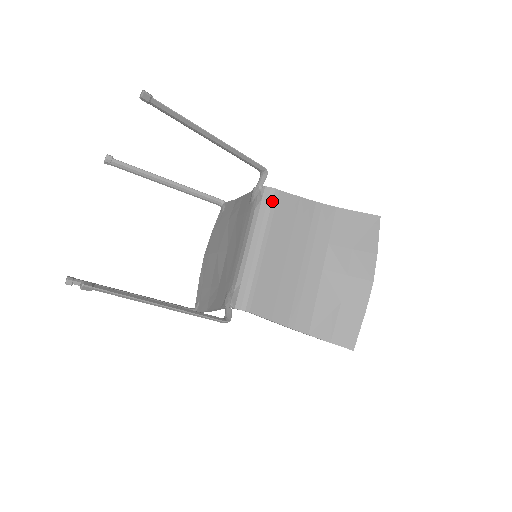
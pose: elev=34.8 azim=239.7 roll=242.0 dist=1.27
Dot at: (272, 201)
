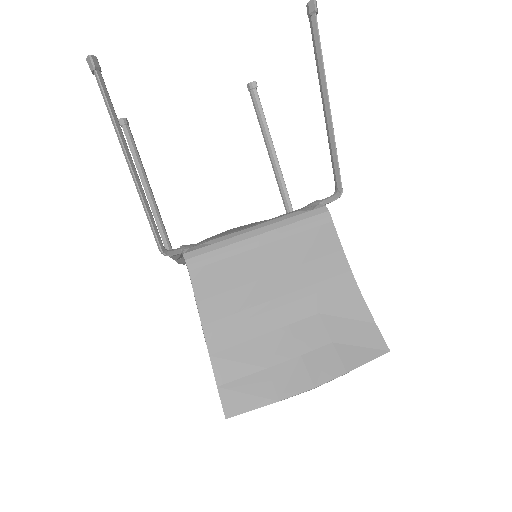
Dot at: (316, 221)
